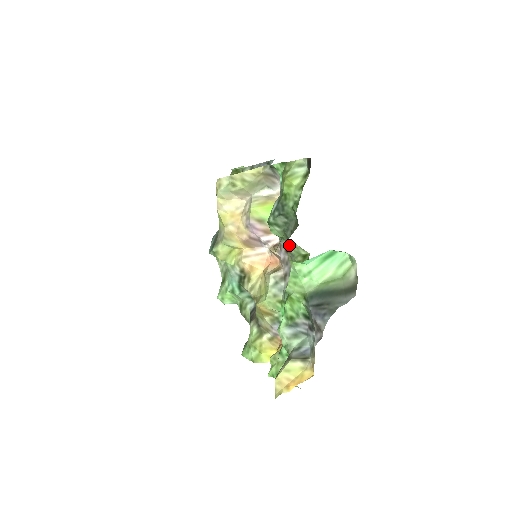
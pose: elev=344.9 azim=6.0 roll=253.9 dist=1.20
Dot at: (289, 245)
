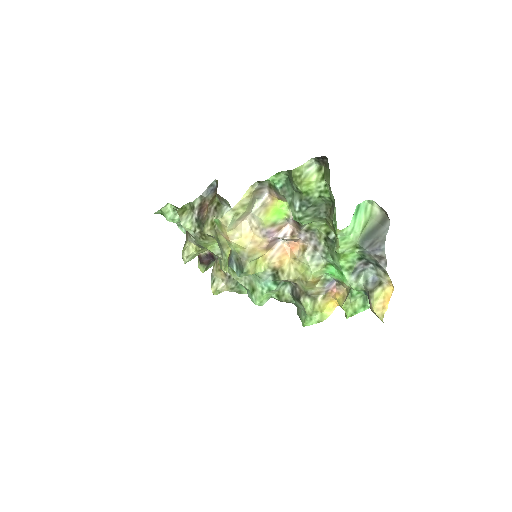
Dot at: (310, 225)
